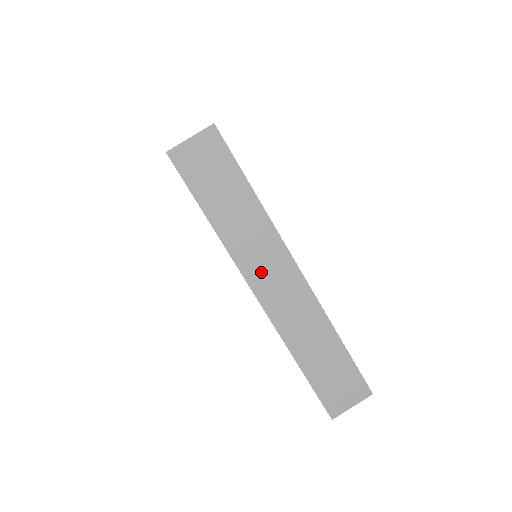
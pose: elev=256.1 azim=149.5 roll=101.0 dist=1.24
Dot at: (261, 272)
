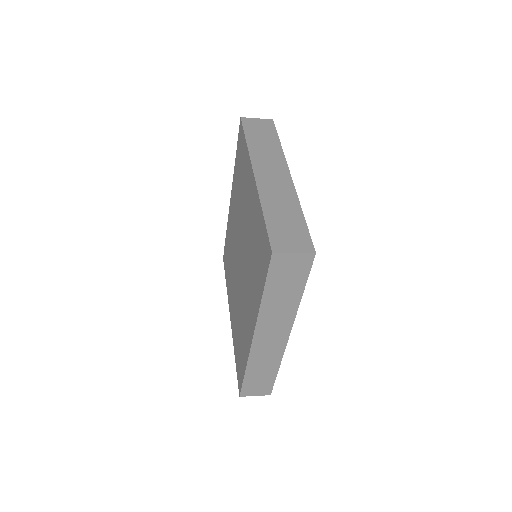
Dot at: (267, 329)
